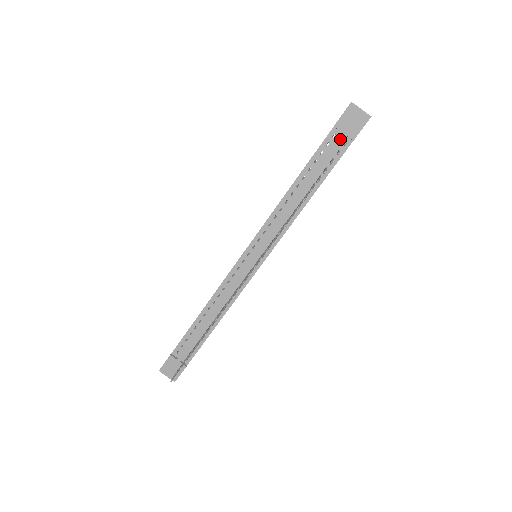
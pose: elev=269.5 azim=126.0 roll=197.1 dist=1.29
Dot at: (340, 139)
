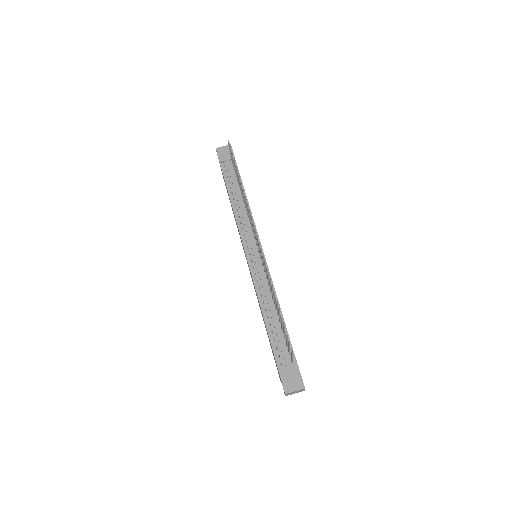
Dot at: (228, 163)
